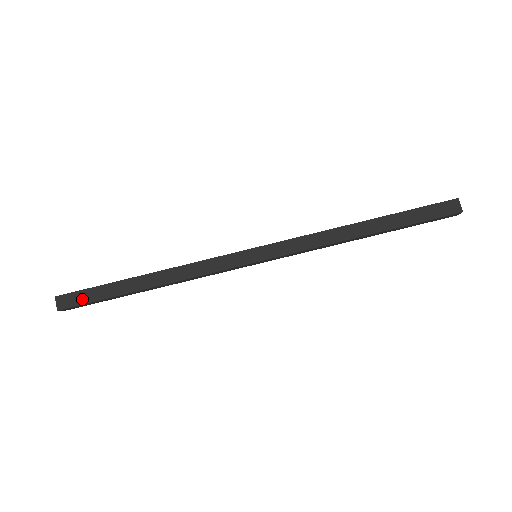
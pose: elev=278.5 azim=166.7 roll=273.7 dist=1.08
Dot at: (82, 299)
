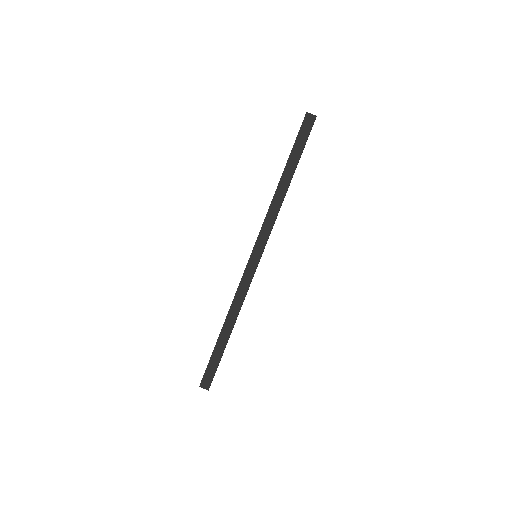
Dot at: (211, 372)
